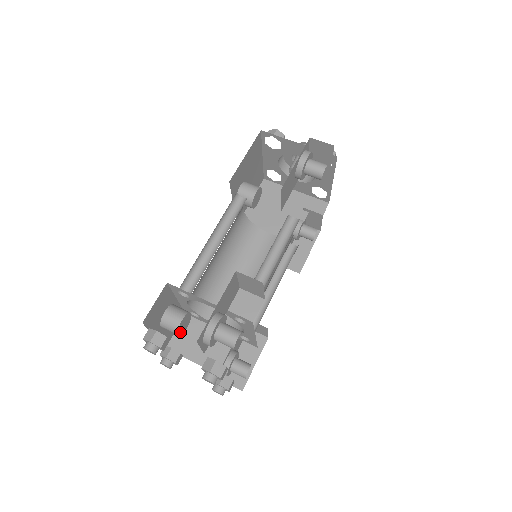
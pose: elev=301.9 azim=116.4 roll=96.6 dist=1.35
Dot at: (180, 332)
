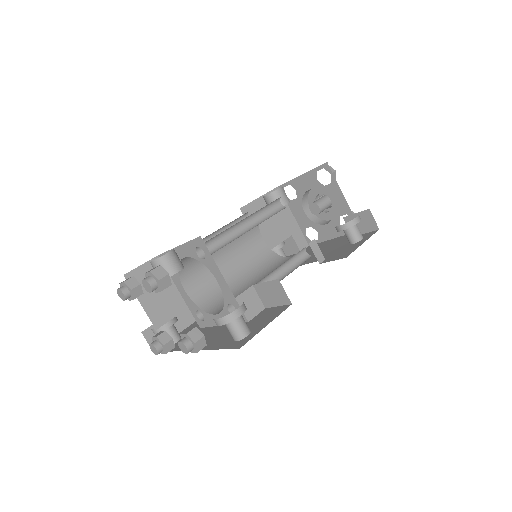
Dot at: occluded
